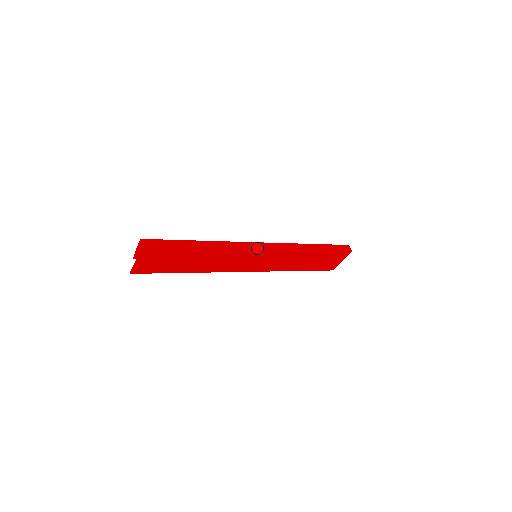
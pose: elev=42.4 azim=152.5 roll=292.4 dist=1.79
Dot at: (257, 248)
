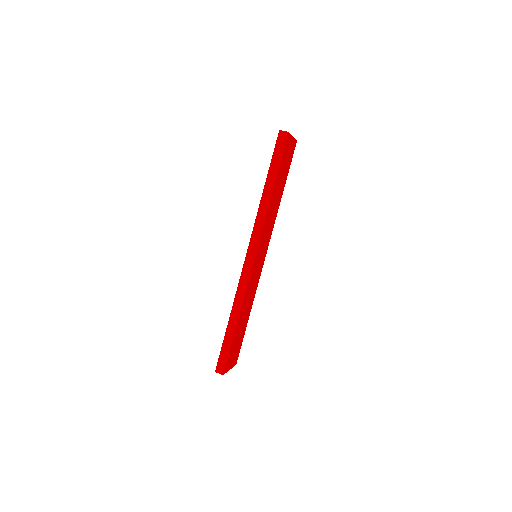
Dot at: (251, 266)
